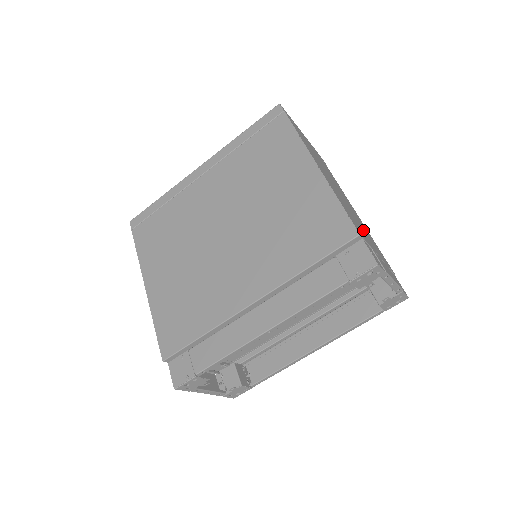
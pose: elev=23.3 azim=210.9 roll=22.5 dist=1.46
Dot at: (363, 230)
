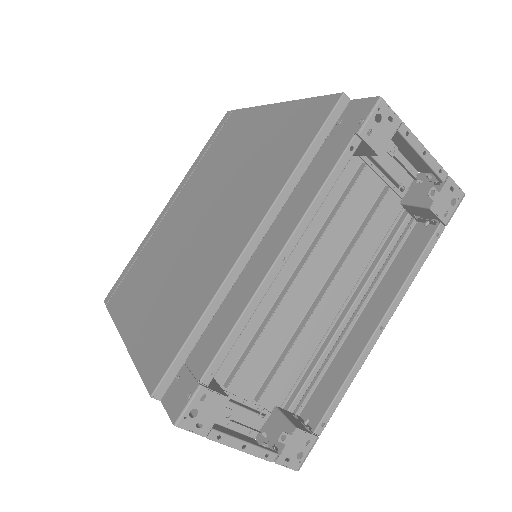
Dot at: occluded
